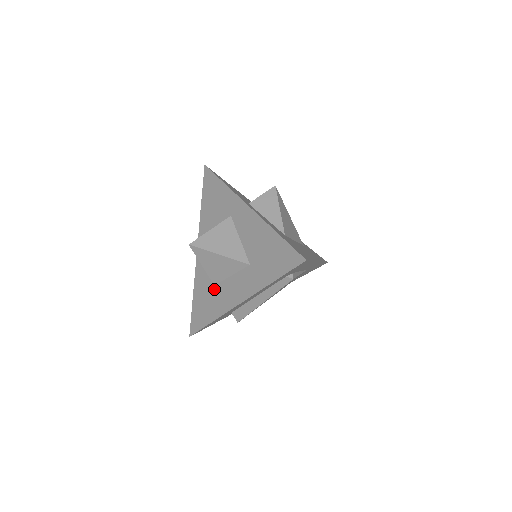
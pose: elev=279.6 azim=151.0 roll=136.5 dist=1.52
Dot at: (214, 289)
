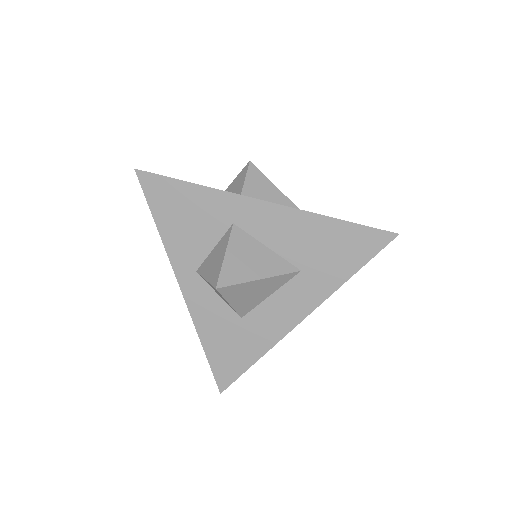
Dot at: (243, 322)
